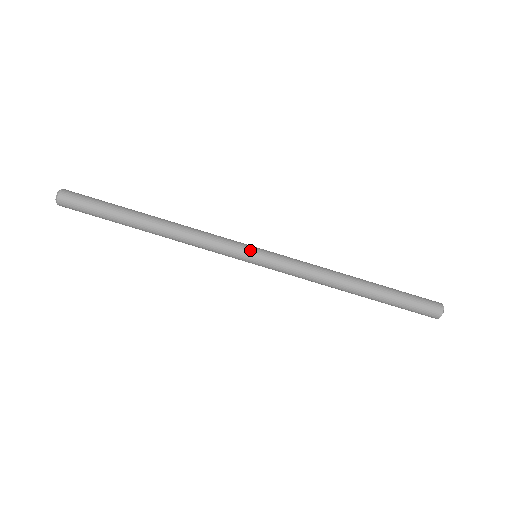
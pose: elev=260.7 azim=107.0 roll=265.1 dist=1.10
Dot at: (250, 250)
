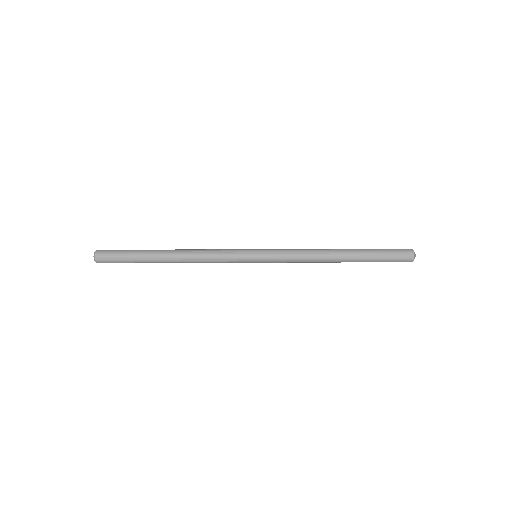
Dot at: (250, 255)
